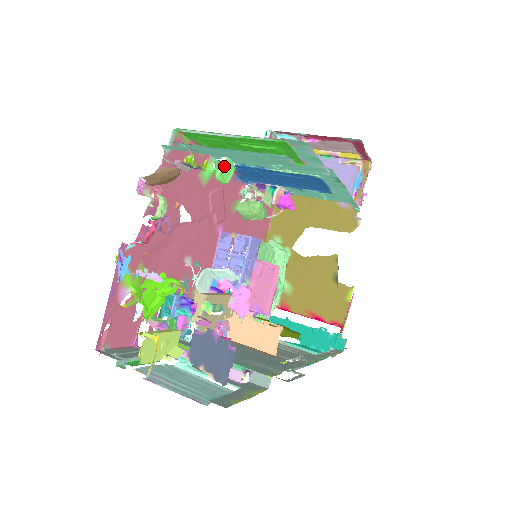
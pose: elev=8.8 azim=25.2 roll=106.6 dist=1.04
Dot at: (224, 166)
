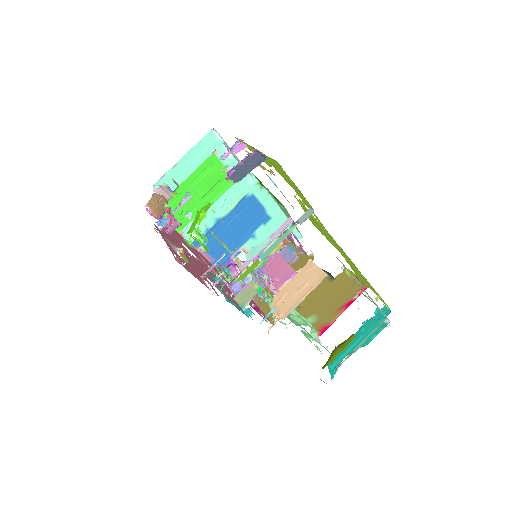
Dot at: occluded
